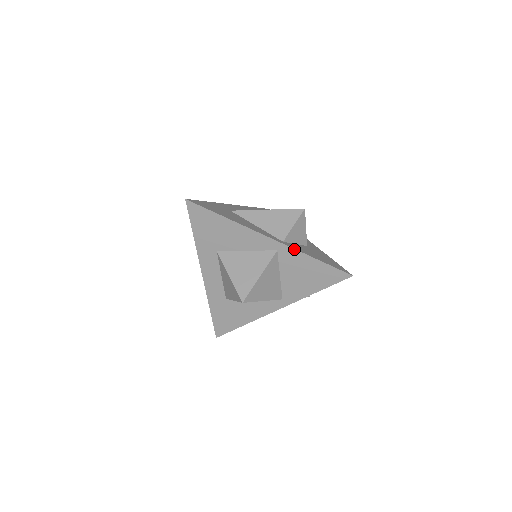
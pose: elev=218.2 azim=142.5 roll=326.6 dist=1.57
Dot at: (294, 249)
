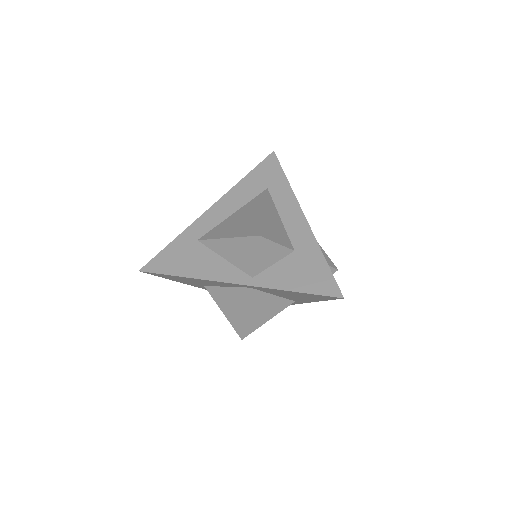
Dot at: (264, 288)
